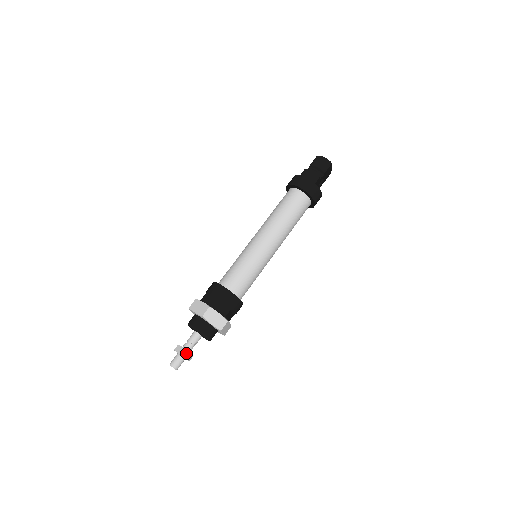
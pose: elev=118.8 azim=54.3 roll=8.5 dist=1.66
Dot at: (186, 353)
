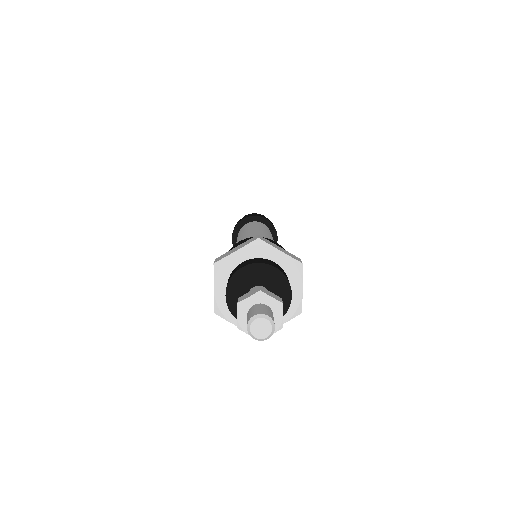
Dot at: (271, 294)
